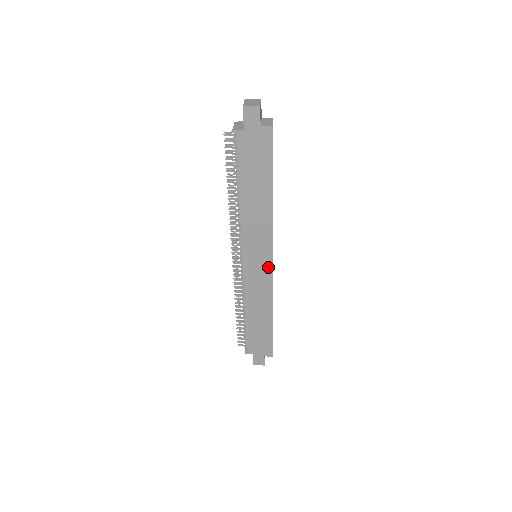
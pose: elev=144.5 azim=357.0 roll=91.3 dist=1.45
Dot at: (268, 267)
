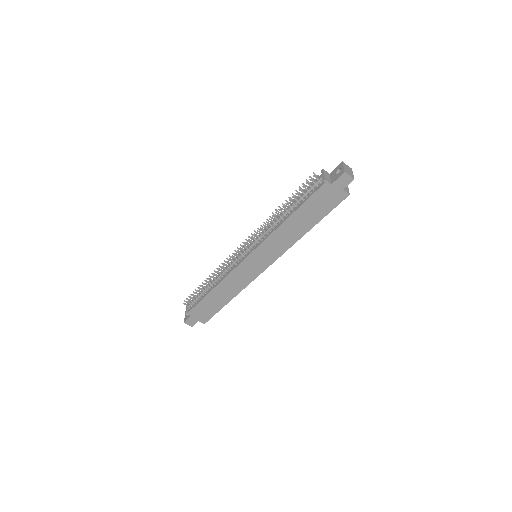
Dot at: (261, 269)
